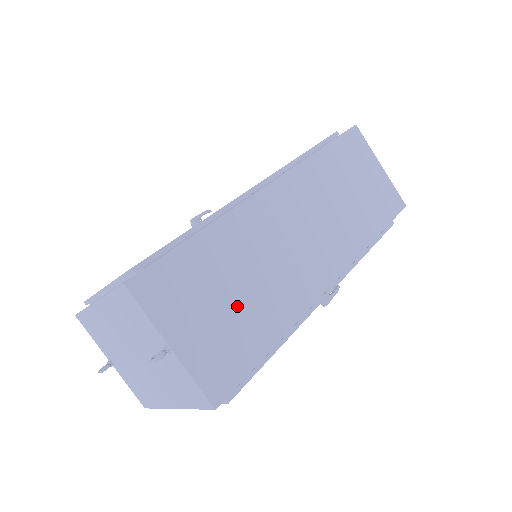
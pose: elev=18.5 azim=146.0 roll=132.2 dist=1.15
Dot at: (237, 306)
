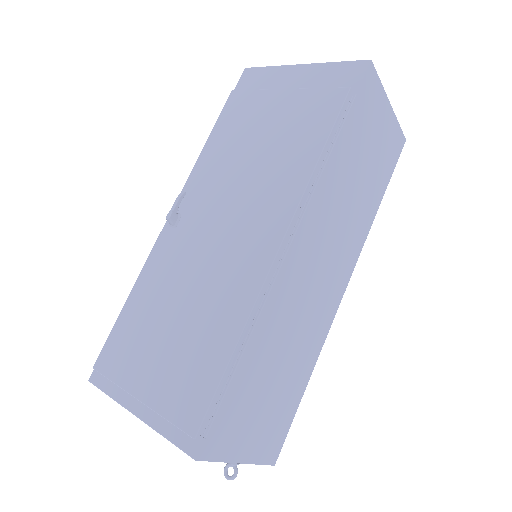
Dot at: (279, 386)
